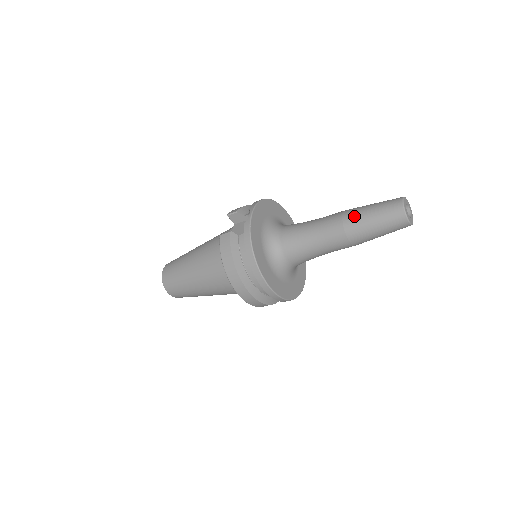
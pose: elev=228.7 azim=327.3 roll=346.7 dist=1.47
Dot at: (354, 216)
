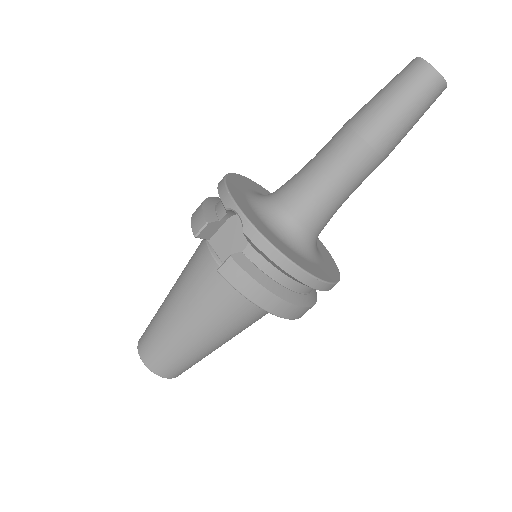
Dot at: (375, 123)
